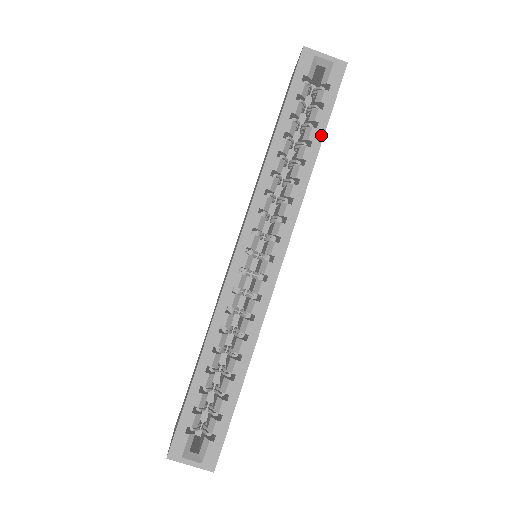
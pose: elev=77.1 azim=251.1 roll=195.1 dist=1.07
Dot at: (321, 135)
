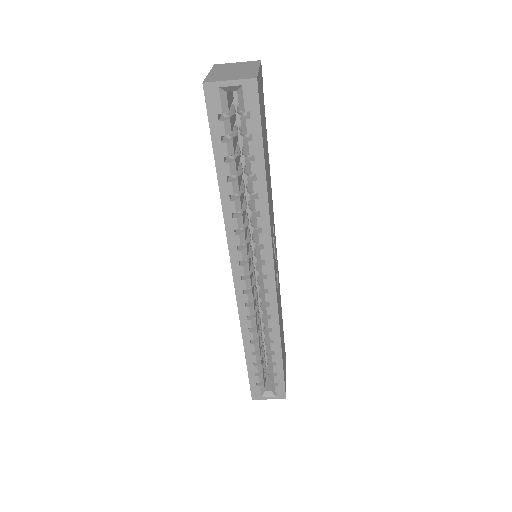
Dot at: (262, 165)
